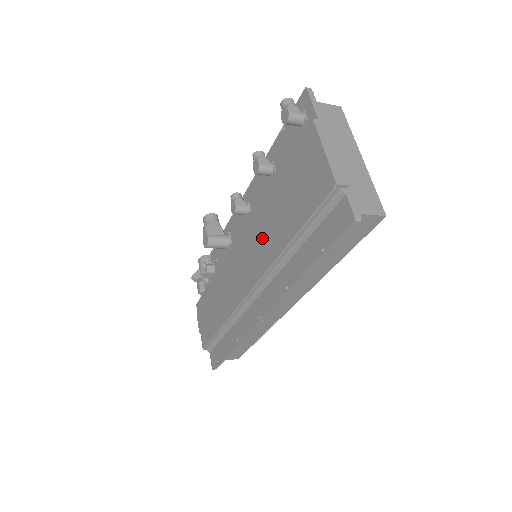
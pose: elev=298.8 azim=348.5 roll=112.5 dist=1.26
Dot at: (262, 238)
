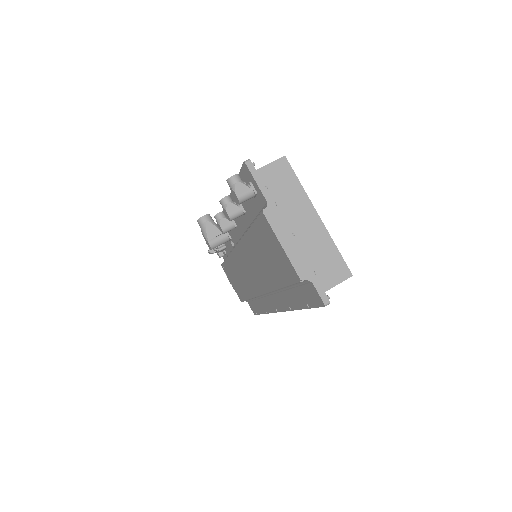
Dot at: (256, 266)
